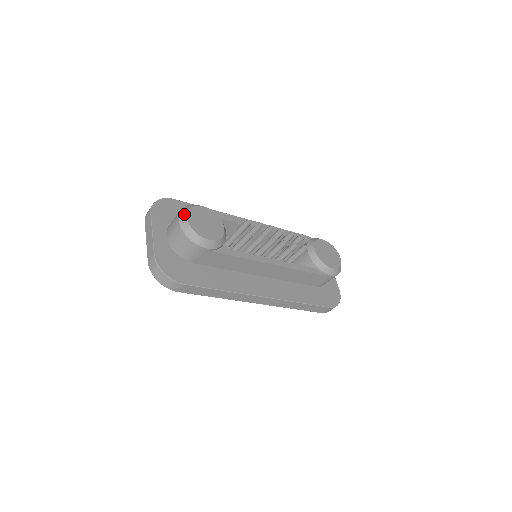
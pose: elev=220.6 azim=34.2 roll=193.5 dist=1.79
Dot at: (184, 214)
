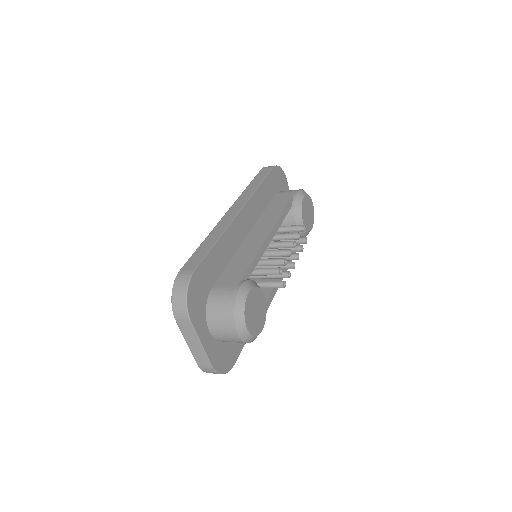
Dot at: (242, 324)
